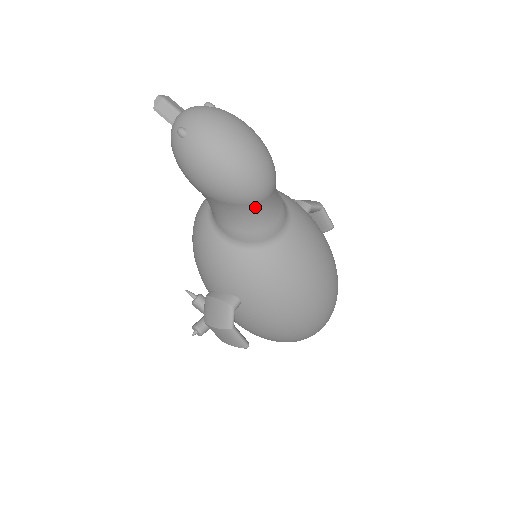
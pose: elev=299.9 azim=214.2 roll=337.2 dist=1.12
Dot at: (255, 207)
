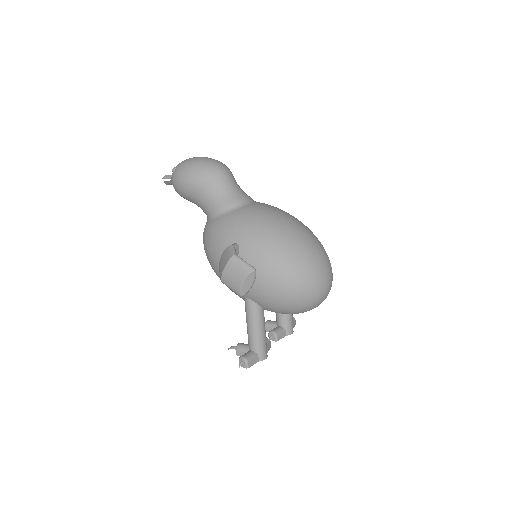
Dot at: (222, 182)
